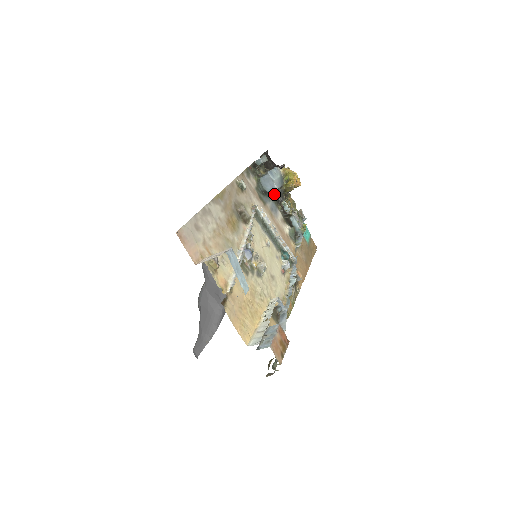
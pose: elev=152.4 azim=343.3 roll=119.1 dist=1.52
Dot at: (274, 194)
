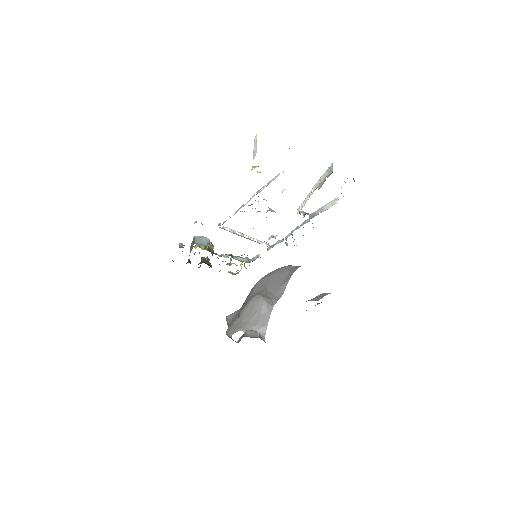
Dot at: (211, 252)
